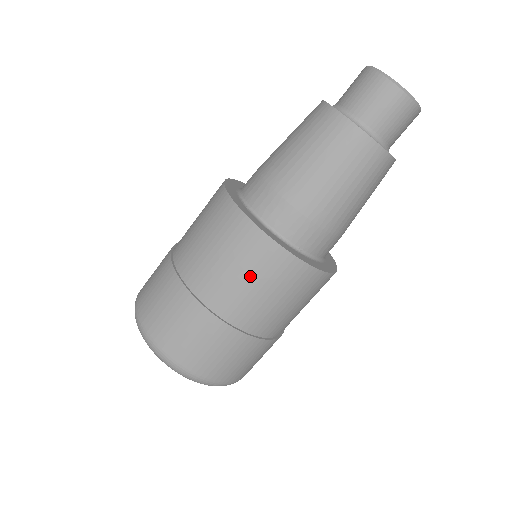
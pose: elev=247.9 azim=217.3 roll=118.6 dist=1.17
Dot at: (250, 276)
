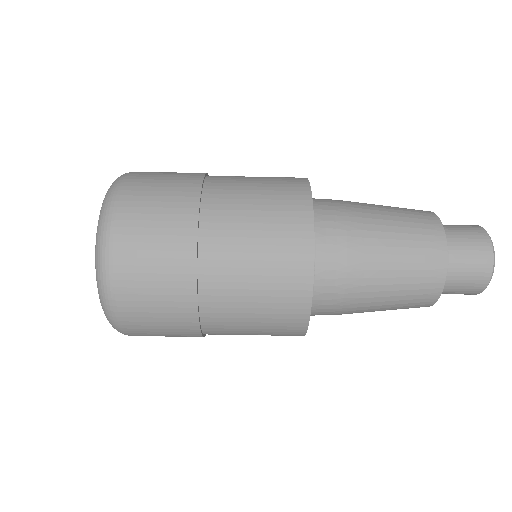
Dot at: (263, 271)
